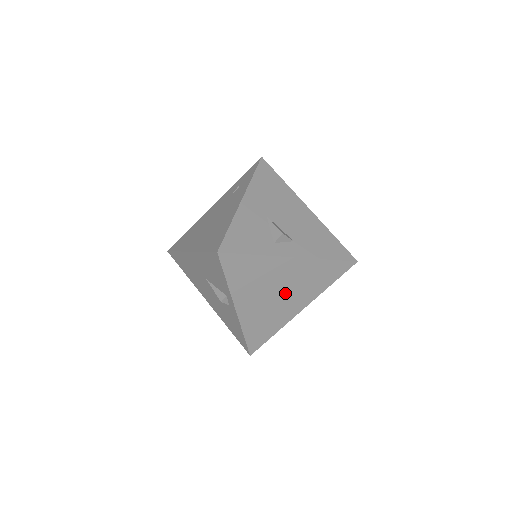
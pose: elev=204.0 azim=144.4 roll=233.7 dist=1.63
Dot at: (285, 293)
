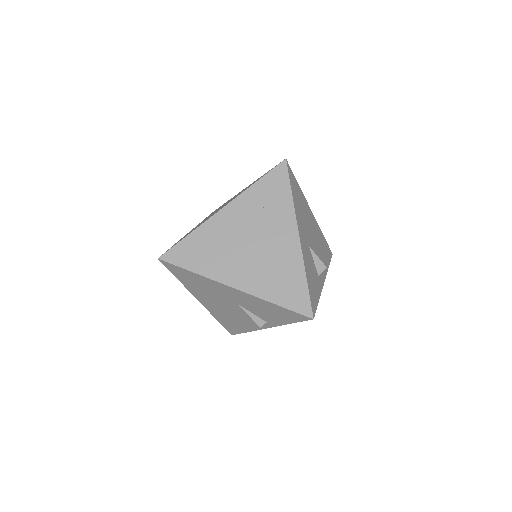
Dot at: occluded
